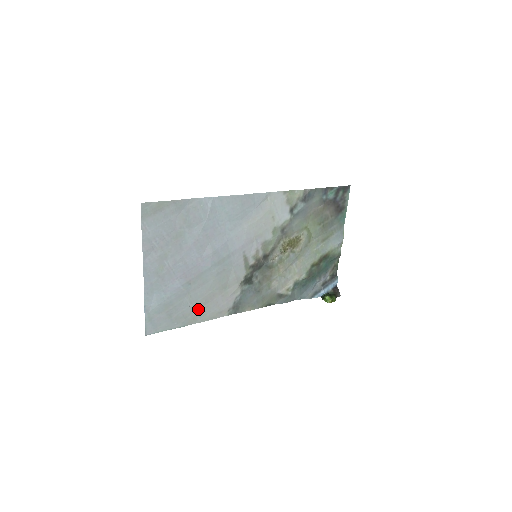
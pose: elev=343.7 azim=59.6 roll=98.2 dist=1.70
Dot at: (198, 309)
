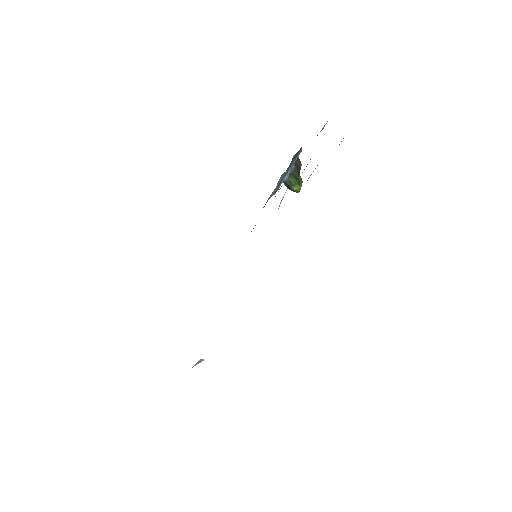
Dot at: occluded
